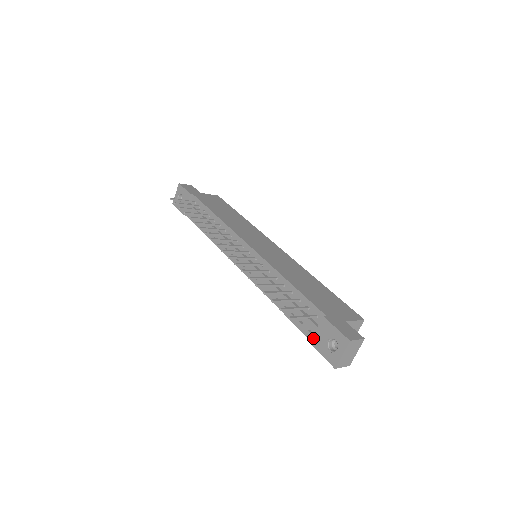
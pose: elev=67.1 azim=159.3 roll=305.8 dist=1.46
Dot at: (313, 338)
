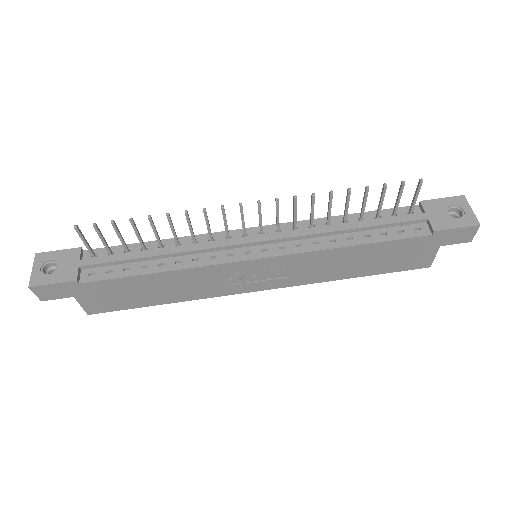
Dot at: (432, 224)
